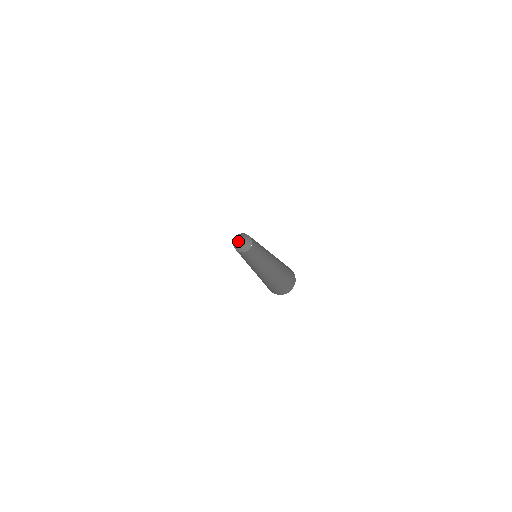
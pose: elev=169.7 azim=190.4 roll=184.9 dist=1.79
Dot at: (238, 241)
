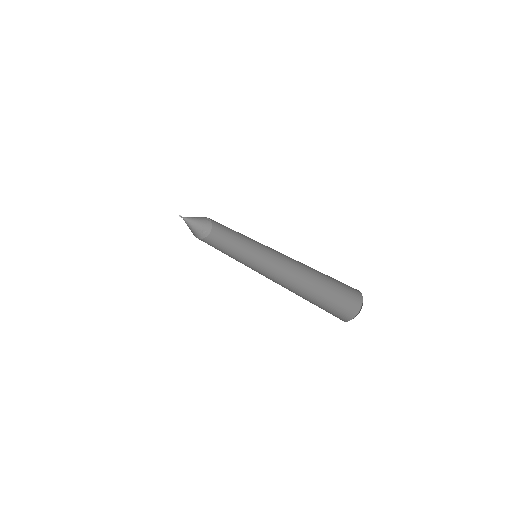
Dot at: (186, 222)
